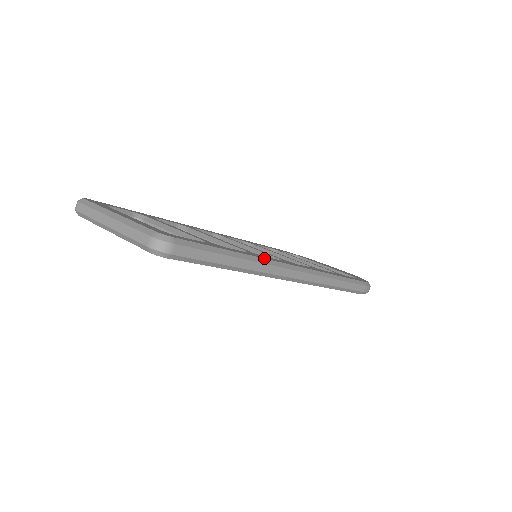
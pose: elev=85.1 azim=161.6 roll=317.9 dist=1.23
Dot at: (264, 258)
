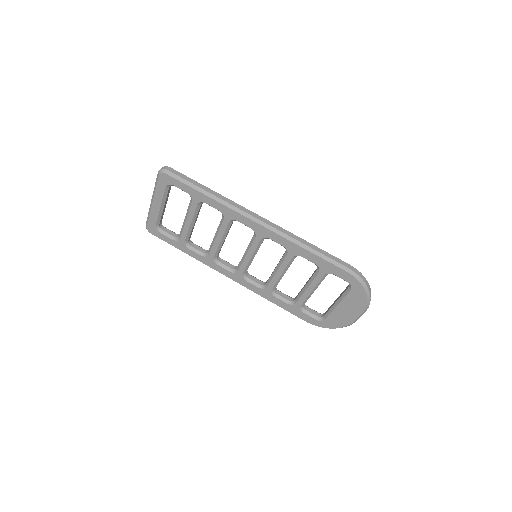
Dot at: (233, 202)
